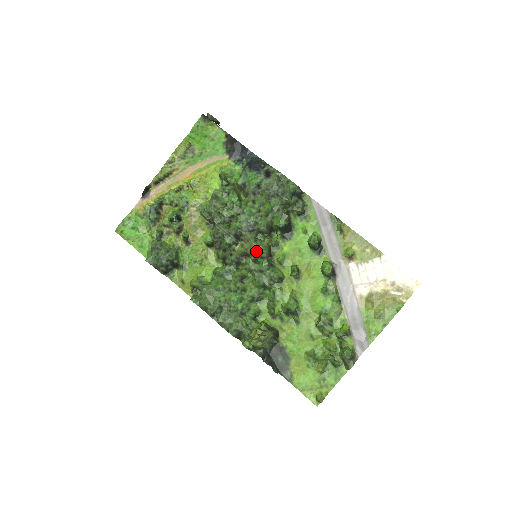
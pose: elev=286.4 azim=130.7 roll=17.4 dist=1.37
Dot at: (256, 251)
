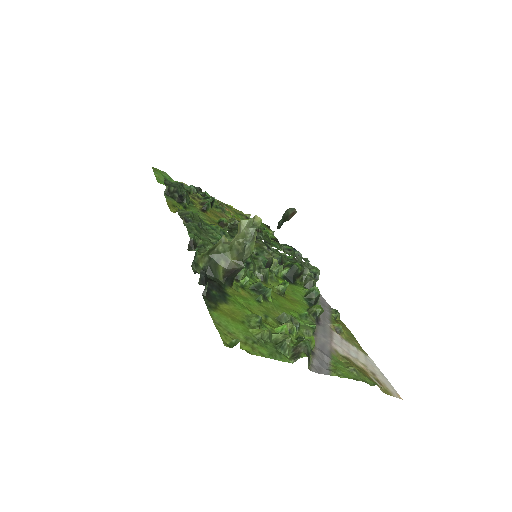
Dot at: (264, 250)
